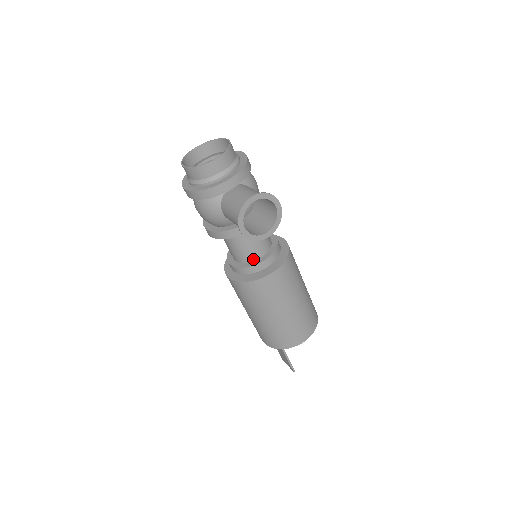
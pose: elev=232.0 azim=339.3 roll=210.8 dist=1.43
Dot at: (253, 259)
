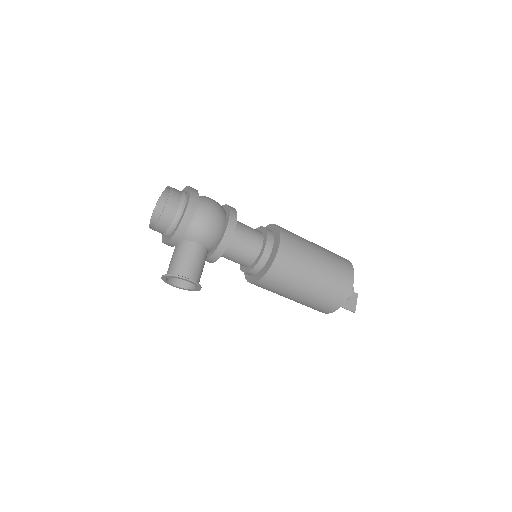
Dot at: (243, 265)
